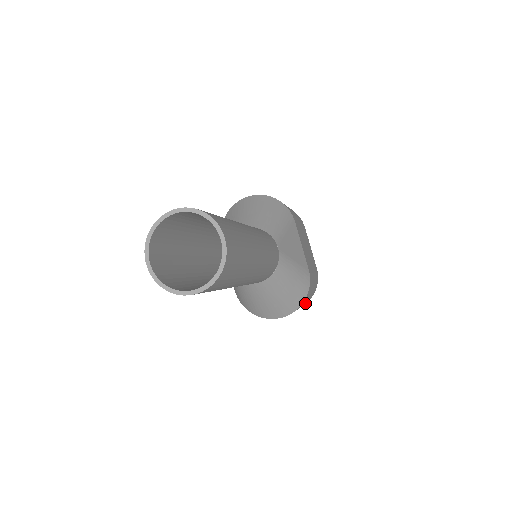
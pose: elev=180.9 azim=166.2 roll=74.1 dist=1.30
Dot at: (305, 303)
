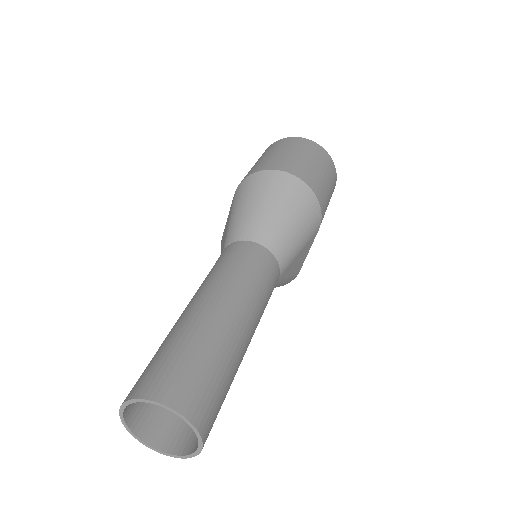
Dot at: occluded
